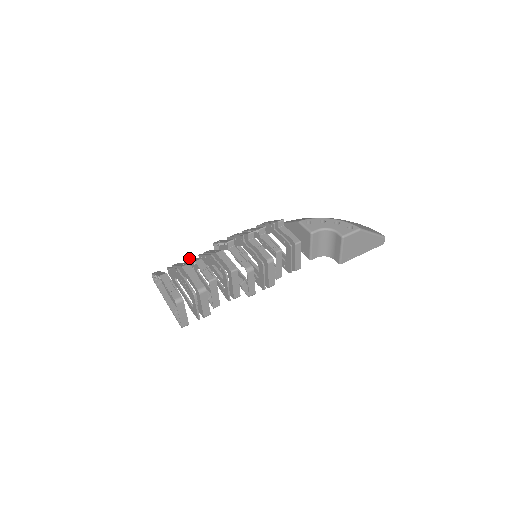
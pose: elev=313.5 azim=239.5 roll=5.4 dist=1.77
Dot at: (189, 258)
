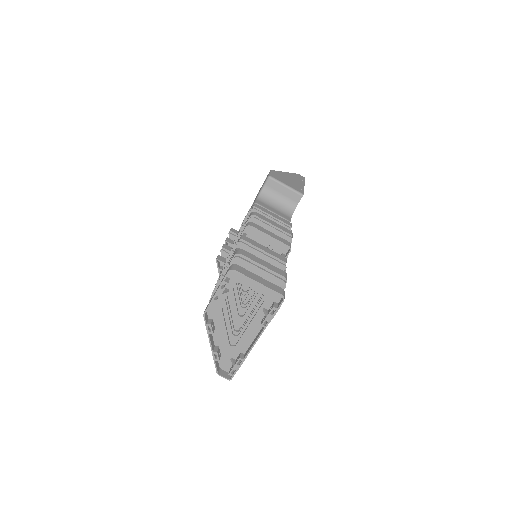
Dot at: occluded
